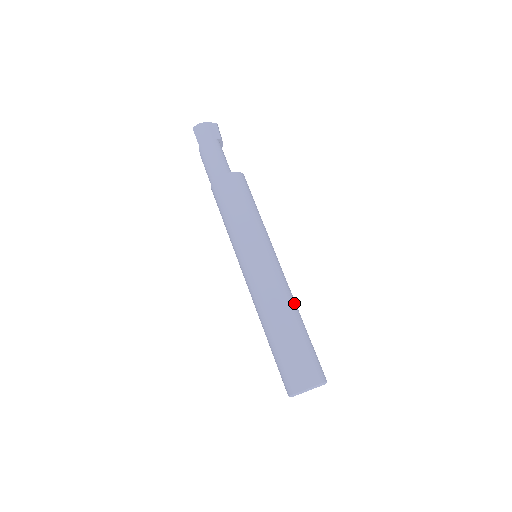
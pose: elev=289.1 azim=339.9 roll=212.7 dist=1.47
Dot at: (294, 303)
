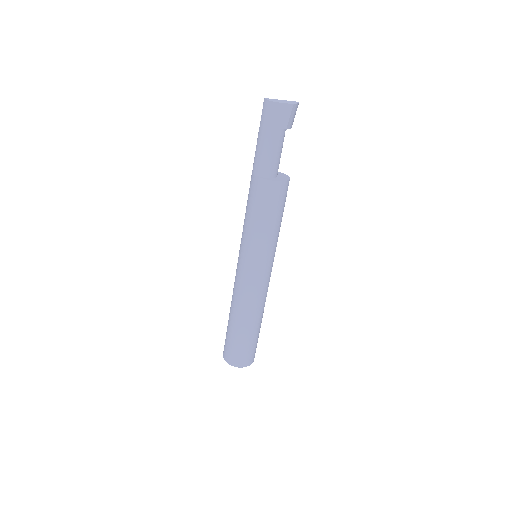
Dot at: (258, 311)
